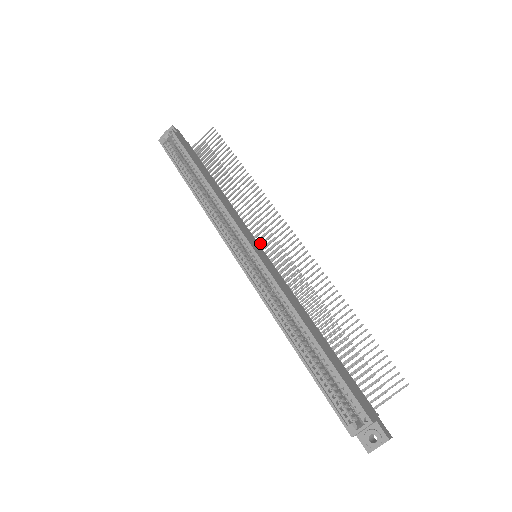
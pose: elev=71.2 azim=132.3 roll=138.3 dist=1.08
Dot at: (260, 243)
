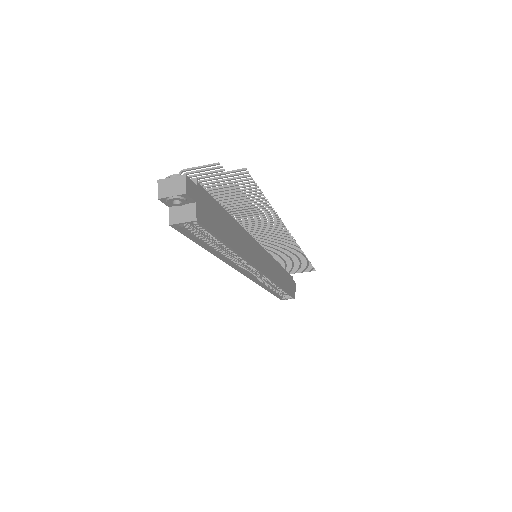
Dot at: occluded
